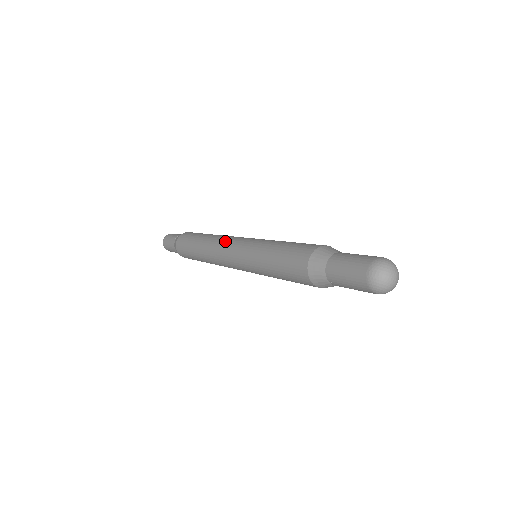
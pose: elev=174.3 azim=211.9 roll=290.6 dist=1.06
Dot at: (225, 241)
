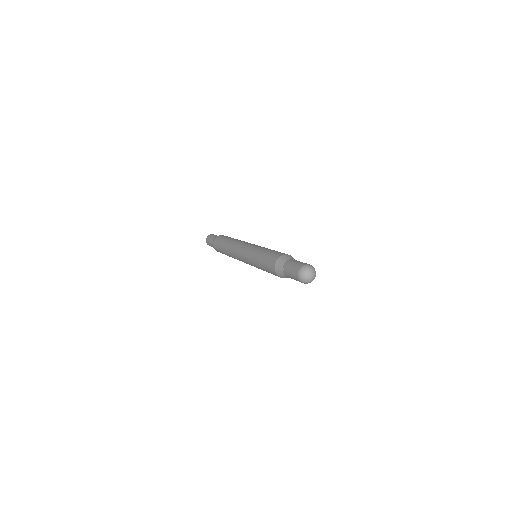
Dot at: (236, 254)
